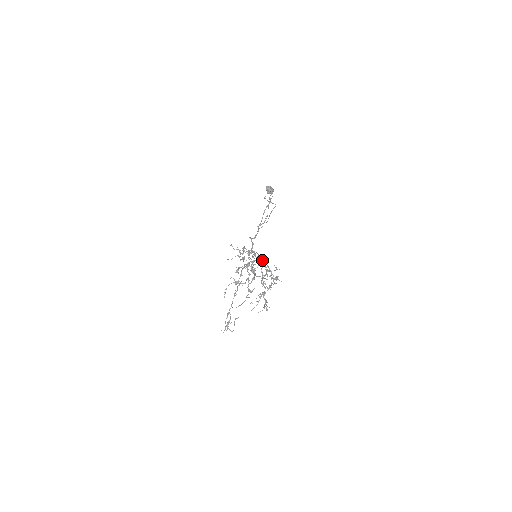
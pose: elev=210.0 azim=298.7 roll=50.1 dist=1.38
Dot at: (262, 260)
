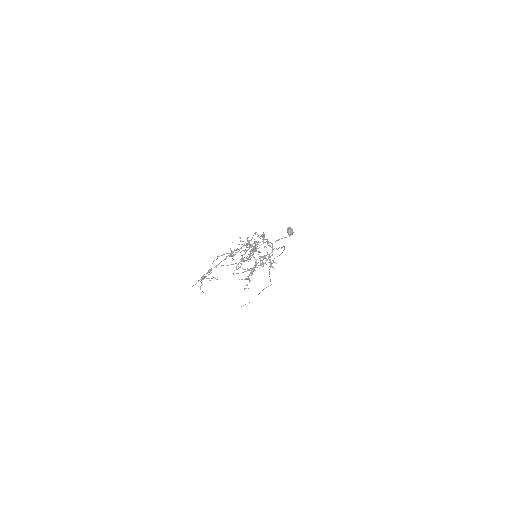
Dot at: occluded
